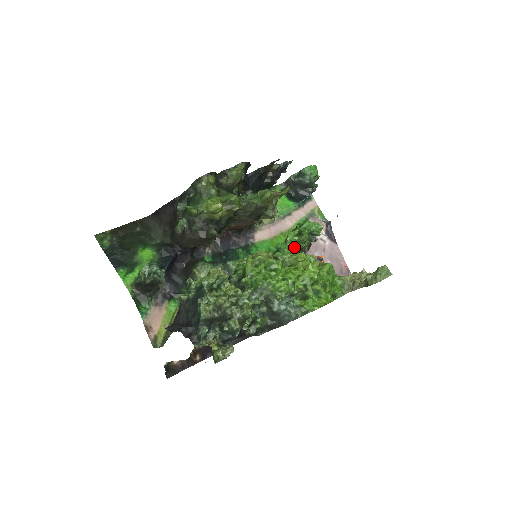
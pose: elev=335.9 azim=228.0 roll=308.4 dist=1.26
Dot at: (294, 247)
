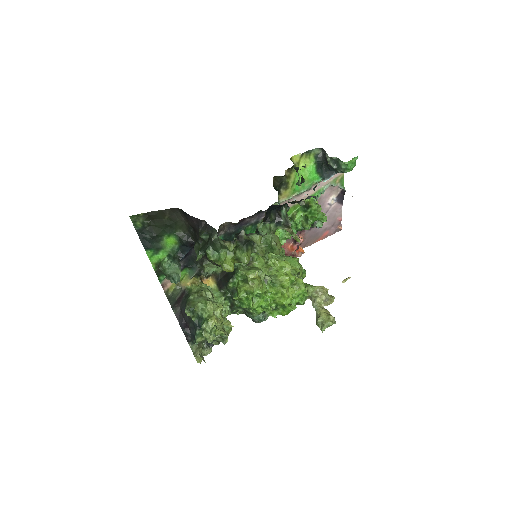
Dot at: (296, 228)
